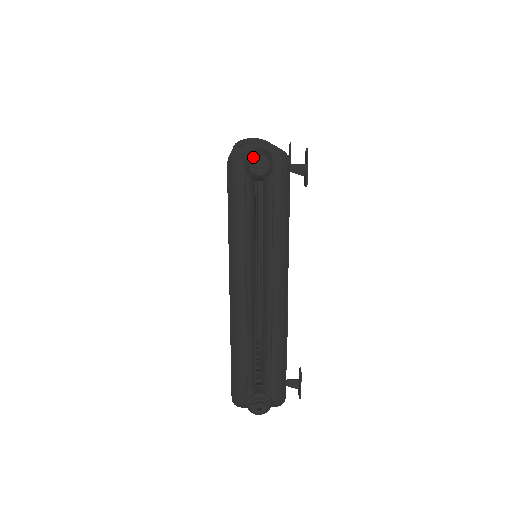
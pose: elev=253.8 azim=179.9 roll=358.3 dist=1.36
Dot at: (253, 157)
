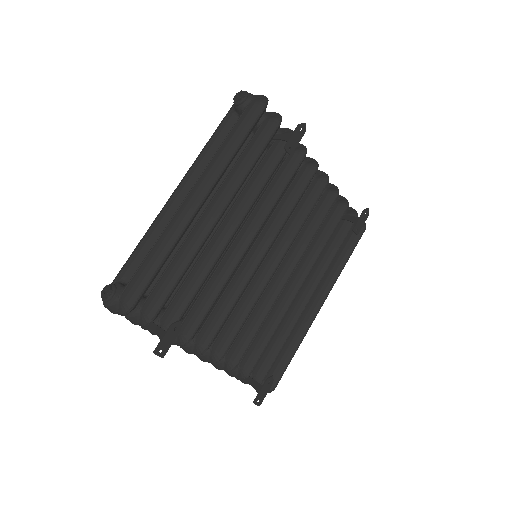
Dot at: occluded
